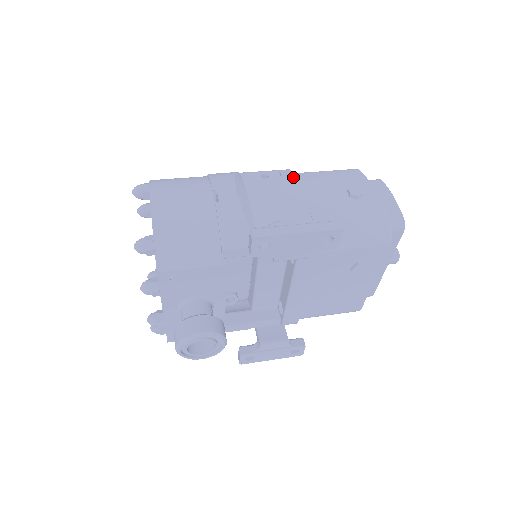
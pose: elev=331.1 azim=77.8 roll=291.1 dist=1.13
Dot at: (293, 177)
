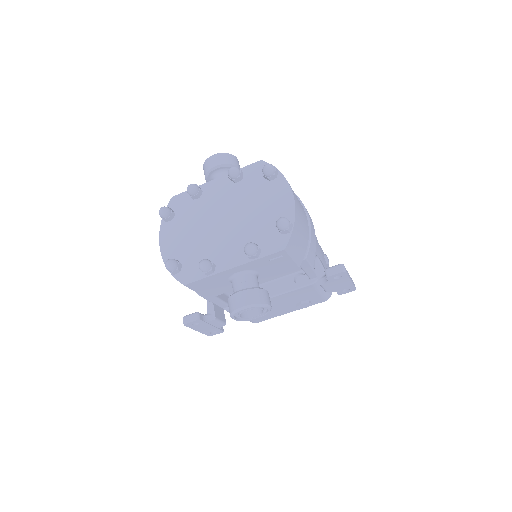
Dot at: occluded
